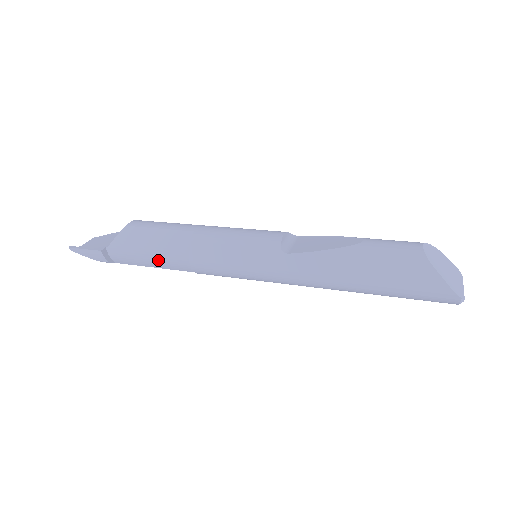
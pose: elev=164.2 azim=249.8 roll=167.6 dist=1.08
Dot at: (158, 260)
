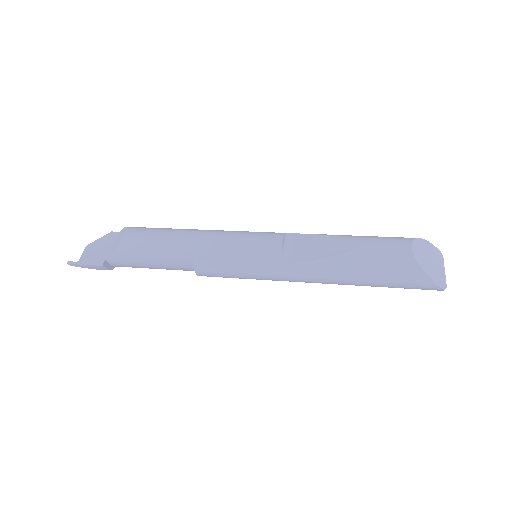
Dot at: (161, 267)
